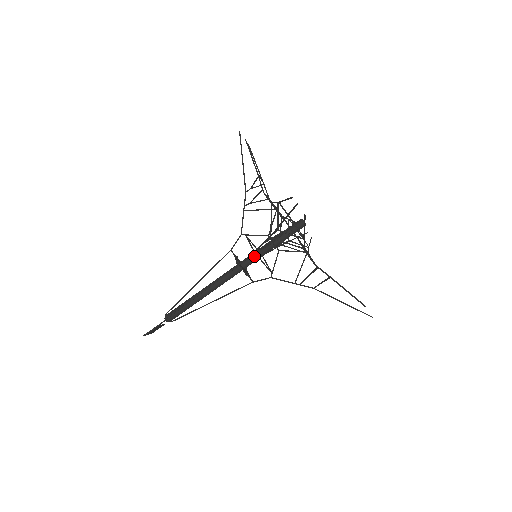
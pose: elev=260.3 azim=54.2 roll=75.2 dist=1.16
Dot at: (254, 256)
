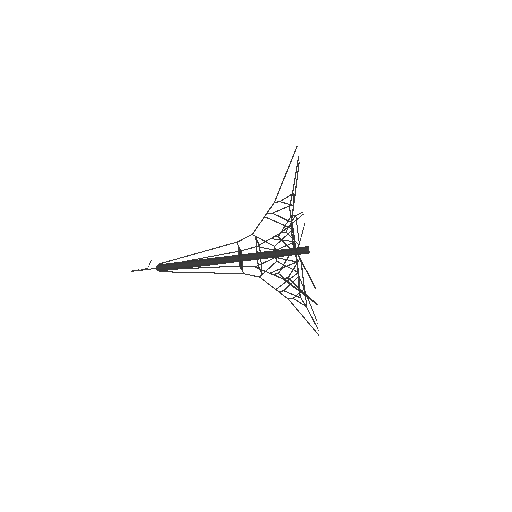
Dot at: (255, 257)
